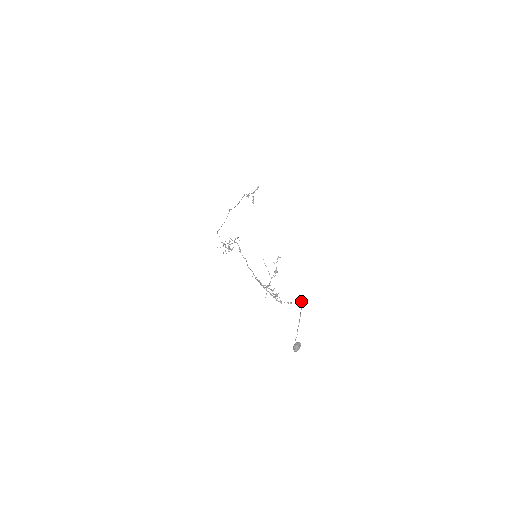
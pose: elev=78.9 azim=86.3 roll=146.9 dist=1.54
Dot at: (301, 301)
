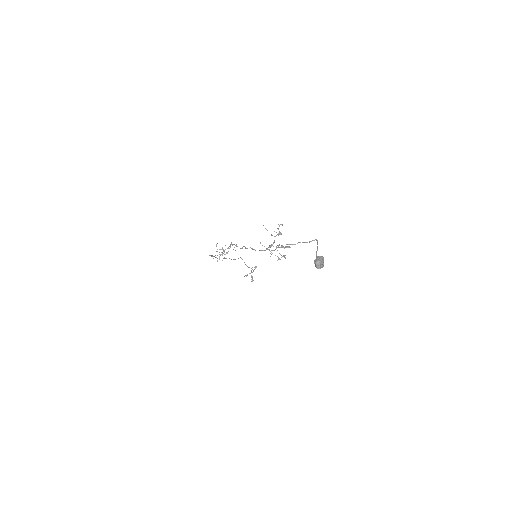
Dot at: (315, 239)
